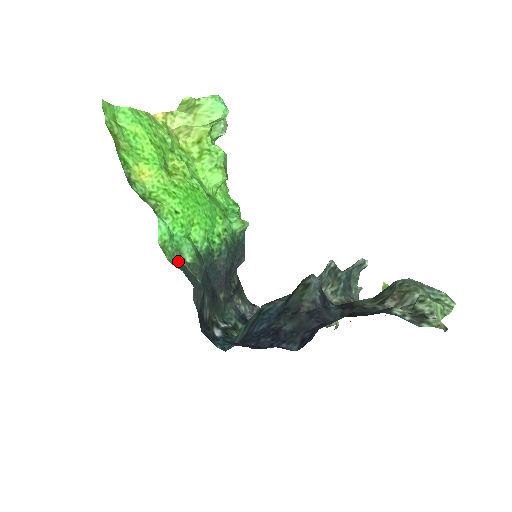
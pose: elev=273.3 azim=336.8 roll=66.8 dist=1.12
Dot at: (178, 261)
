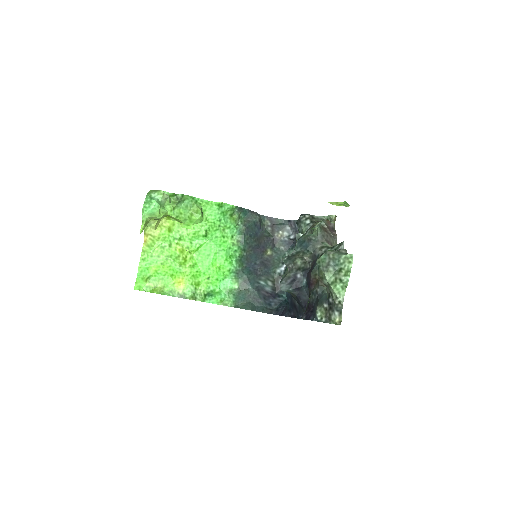
Dot at: (234, 296)
